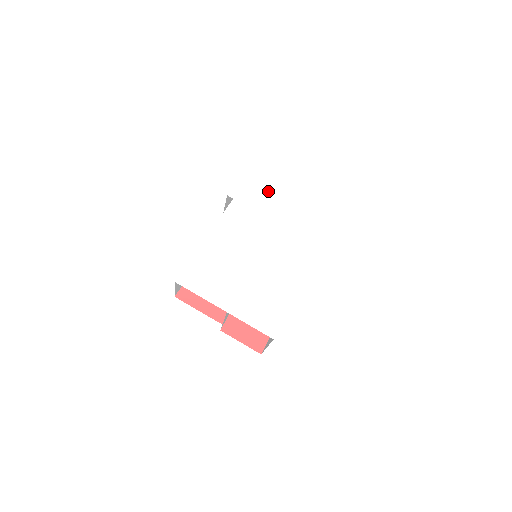
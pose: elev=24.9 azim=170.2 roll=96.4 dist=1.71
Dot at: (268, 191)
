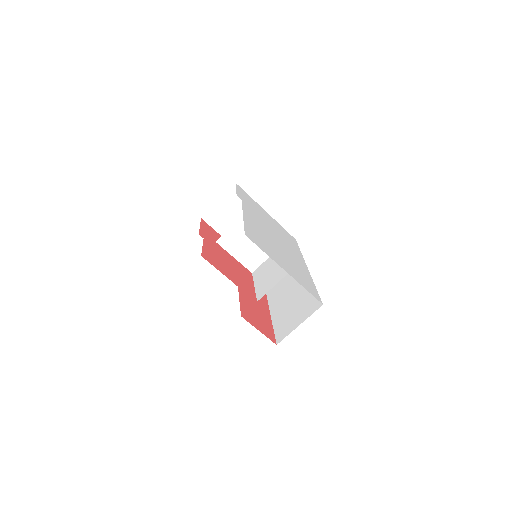
Dot at: (257, 208)
